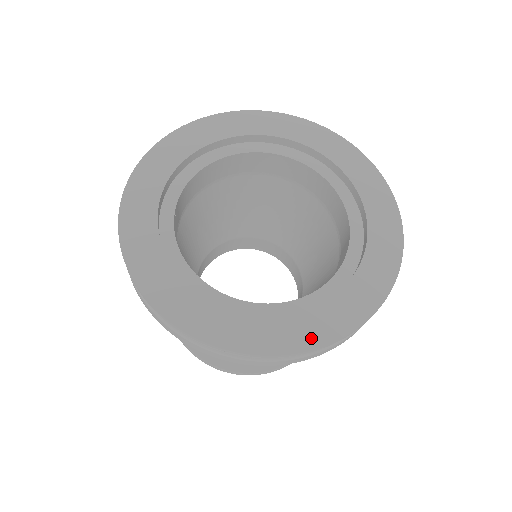
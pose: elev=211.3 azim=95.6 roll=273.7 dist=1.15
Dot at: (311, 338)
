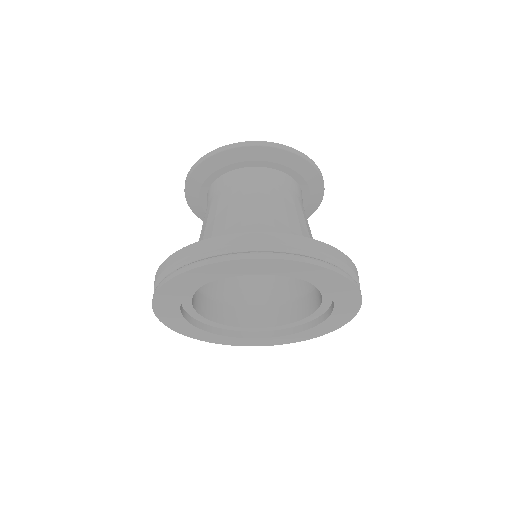
Dot at: (280, 343)
